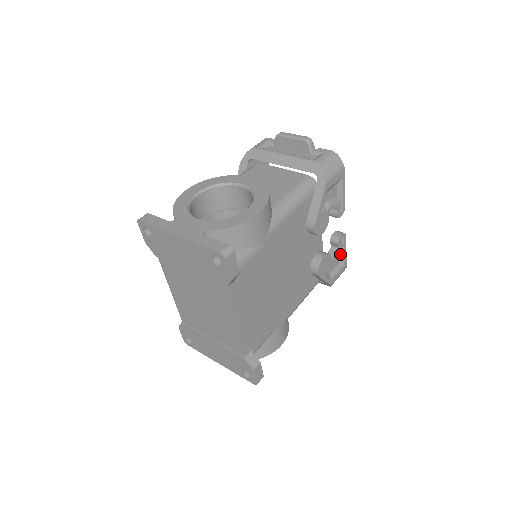
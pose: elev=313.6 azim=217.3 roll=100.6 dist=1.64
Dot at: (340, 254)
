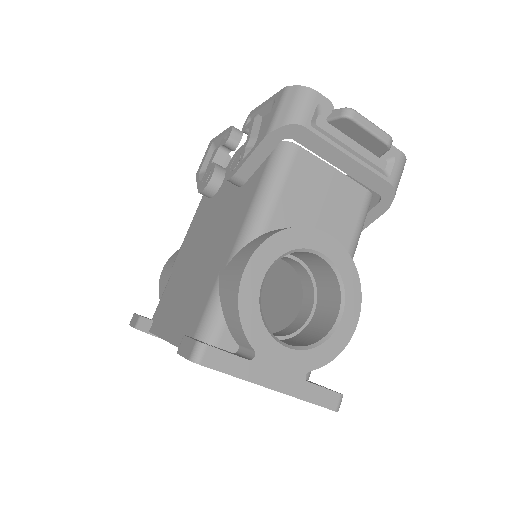
Dot at: occluded
